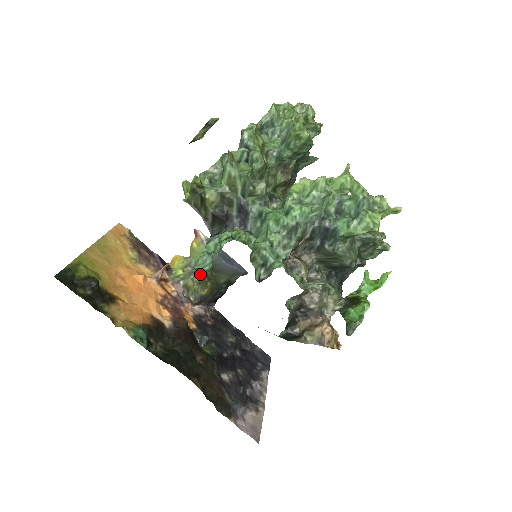
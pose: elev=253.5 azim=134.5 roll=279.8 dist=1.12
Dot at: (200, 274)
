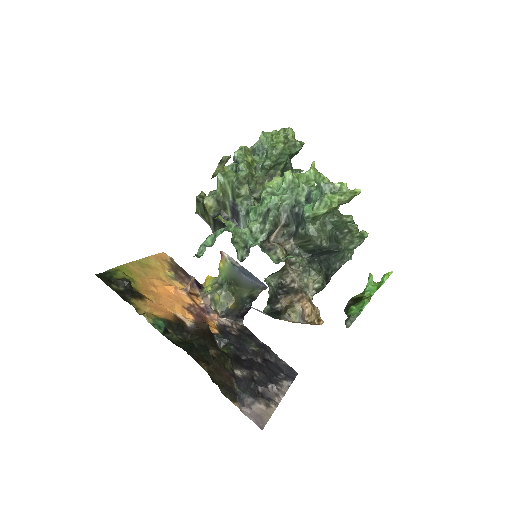
Dot at: (225, 289)
